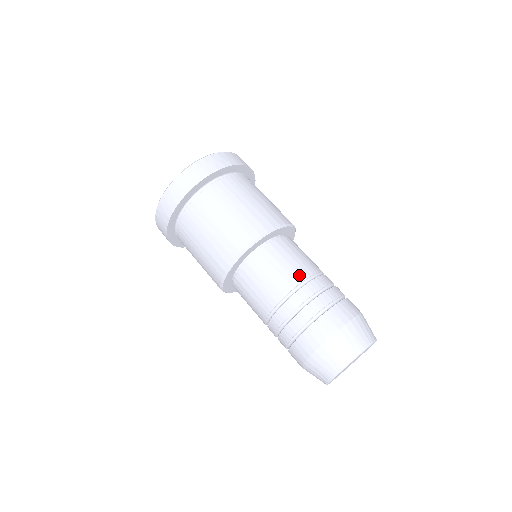
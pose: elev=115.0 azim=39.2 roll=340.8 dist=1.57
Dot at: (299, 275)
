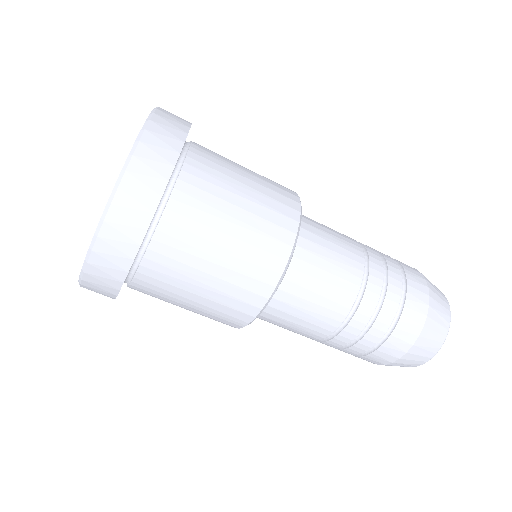
Dot at: (354, 272)
